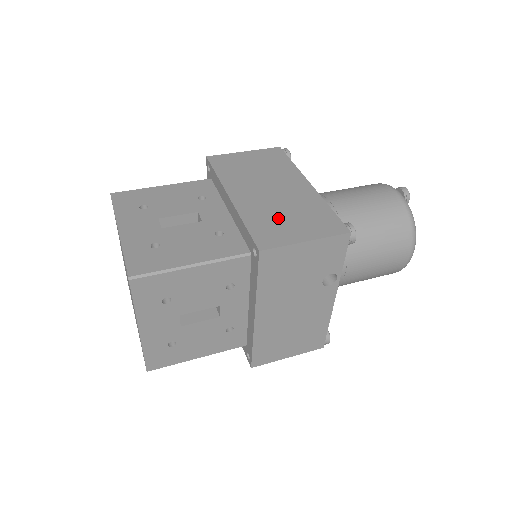
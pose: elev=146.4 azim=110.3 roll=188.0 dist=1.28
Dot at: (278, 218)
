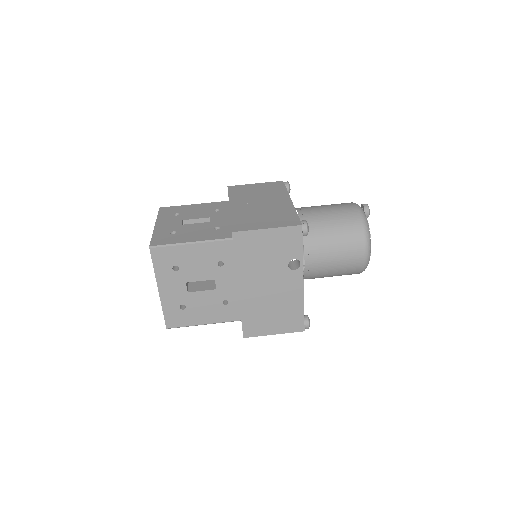
Dot at: (255, 217)
